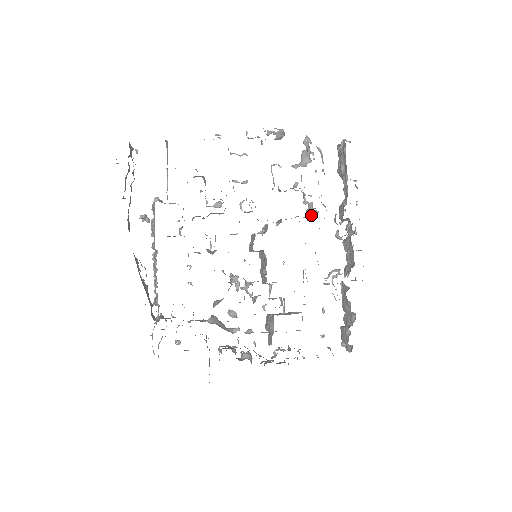
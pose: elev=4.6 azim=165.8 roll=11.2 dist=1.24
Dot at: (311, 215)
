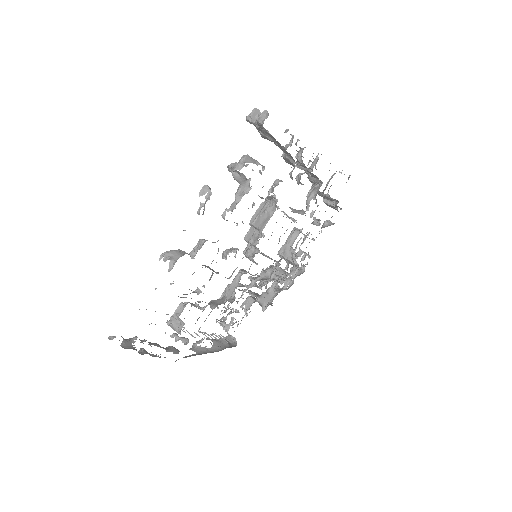
Dot at: occluded
